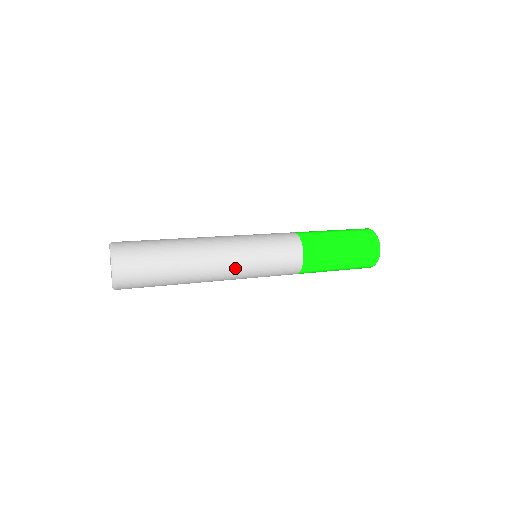
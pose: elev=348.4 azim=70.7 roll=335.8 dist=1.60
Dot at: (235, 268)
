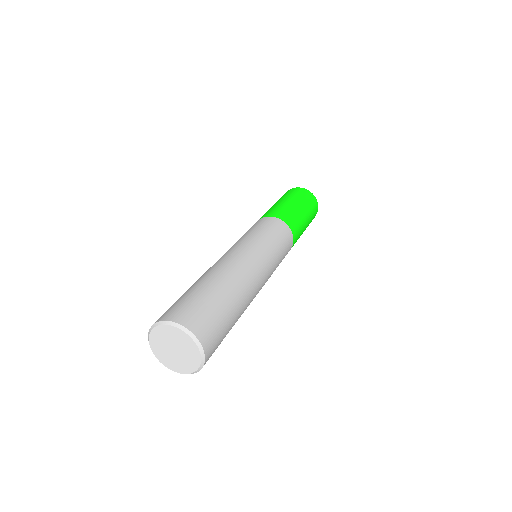
Dot at: (264, 266)
